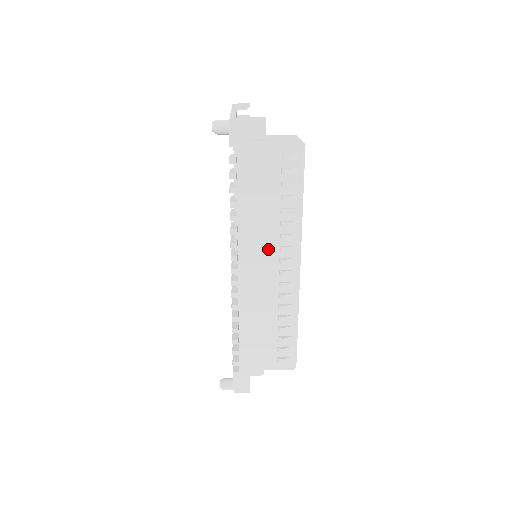
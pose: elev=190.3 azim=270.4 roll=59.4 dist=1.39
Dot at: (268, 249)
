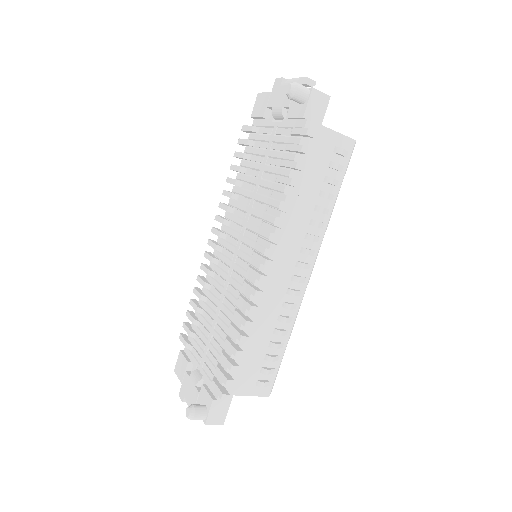
Dot at: (290, 248)
